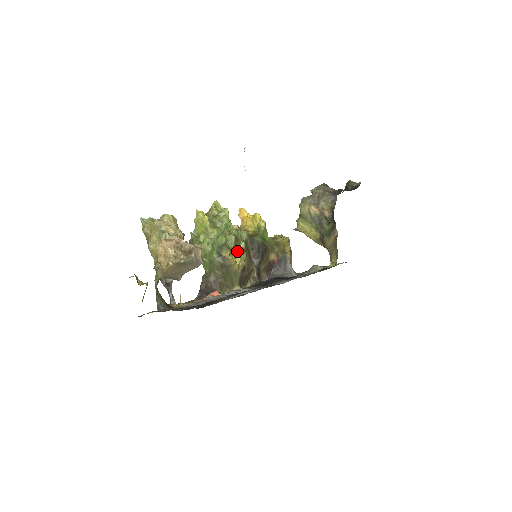
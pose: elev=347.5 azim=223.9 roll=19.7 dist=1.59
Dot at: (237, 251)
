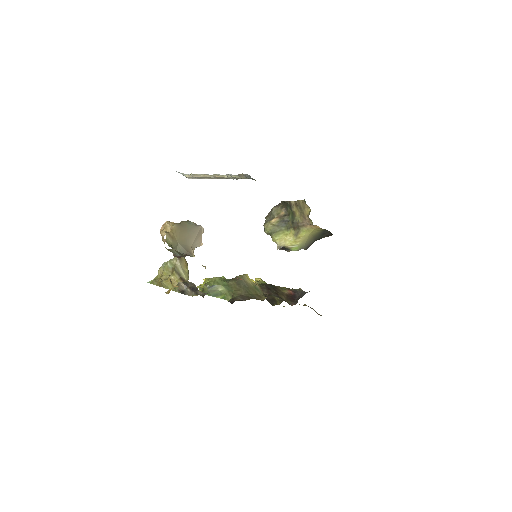
Dot at: occluded
